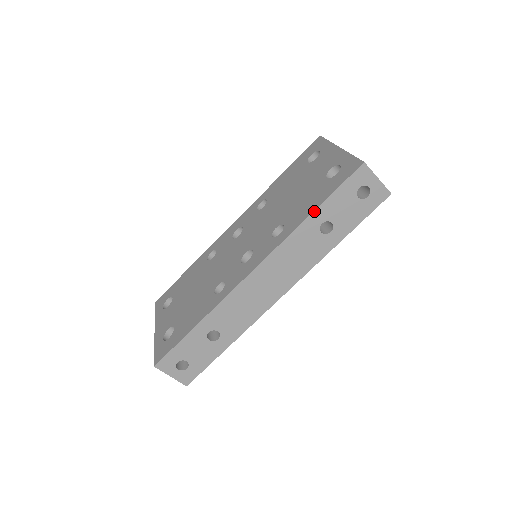
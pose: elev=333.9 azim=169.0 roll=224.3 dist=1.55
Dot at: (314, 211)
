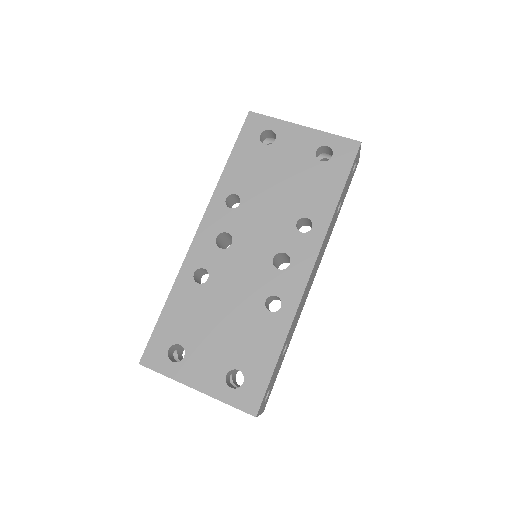
Dot at: (340, 197)
